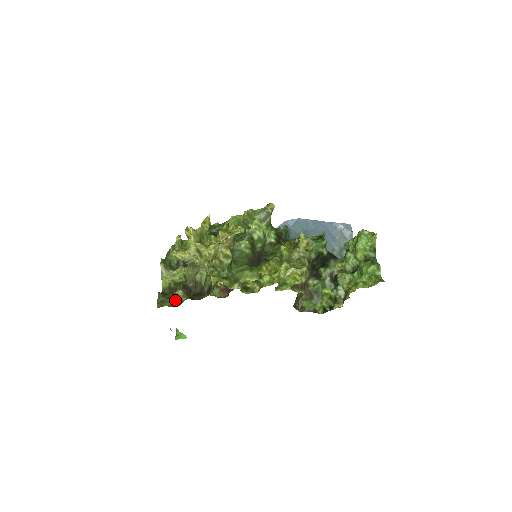
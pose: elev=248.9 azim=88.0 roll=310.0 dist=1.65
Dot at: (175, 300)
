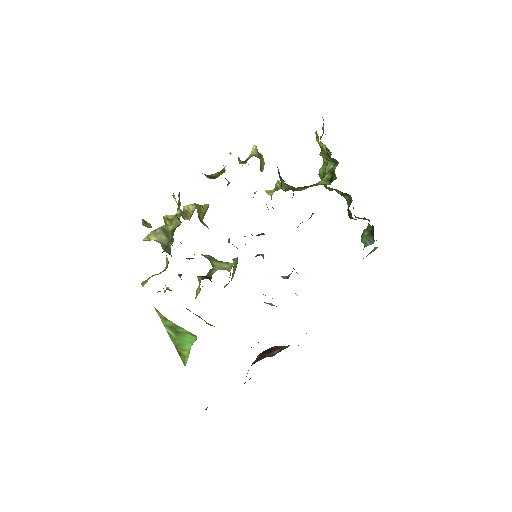
Dot at: occluded
